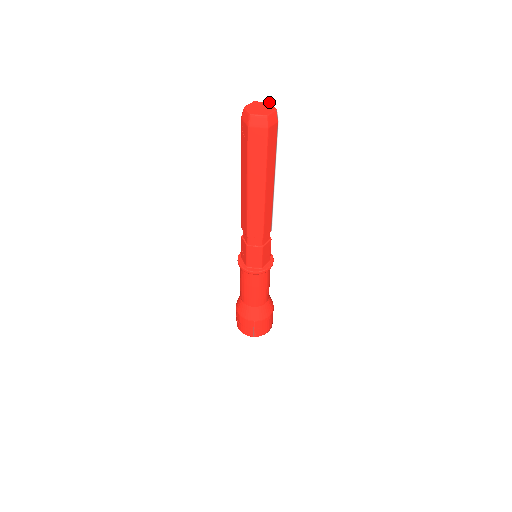
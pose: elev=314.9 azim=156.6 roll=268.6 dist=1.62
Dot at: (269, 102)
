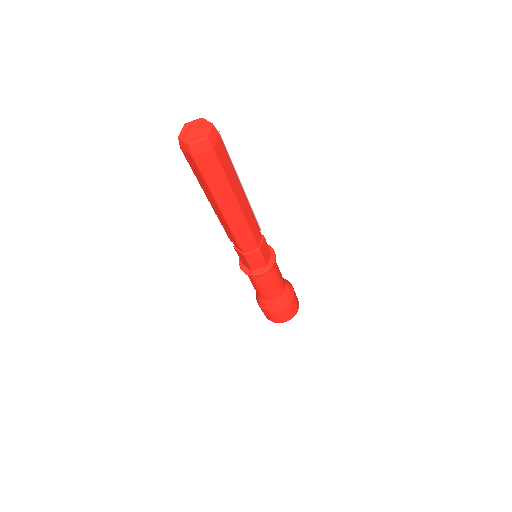
Dot at: occluded
